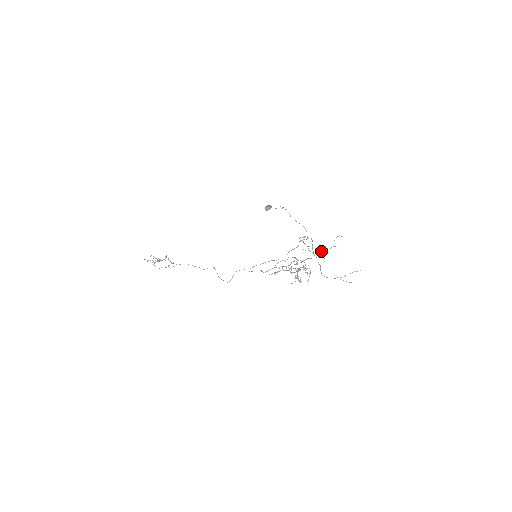
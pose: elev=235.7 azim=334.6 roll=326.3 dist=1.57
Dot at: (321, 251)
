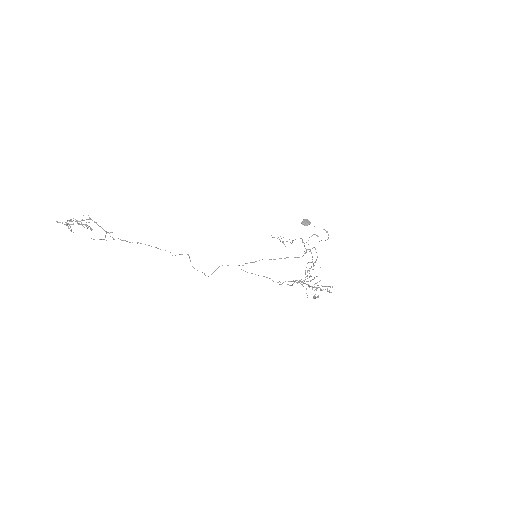
Dot at: occluded
